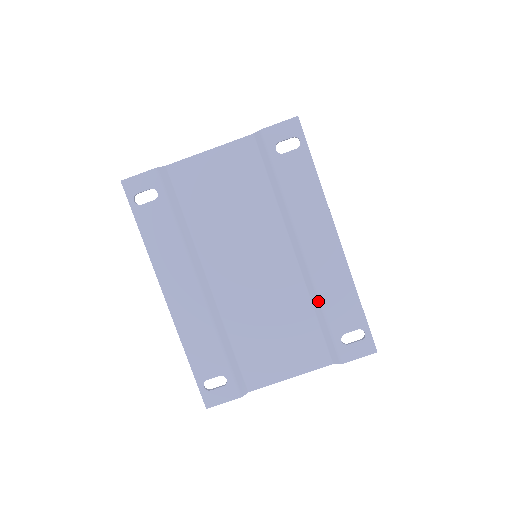
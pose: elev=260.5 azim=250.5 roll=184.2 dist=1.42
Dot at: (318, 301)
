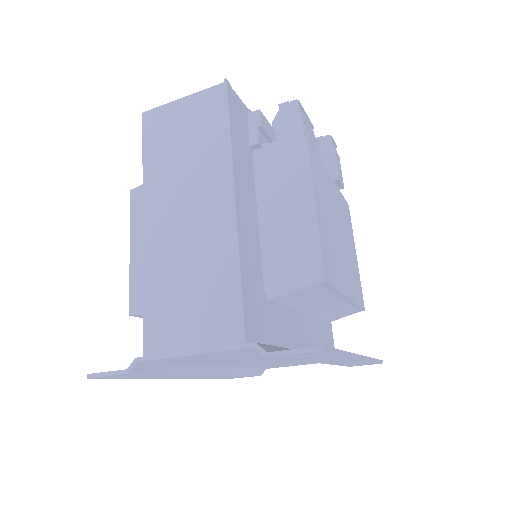
Dot at: occluded
